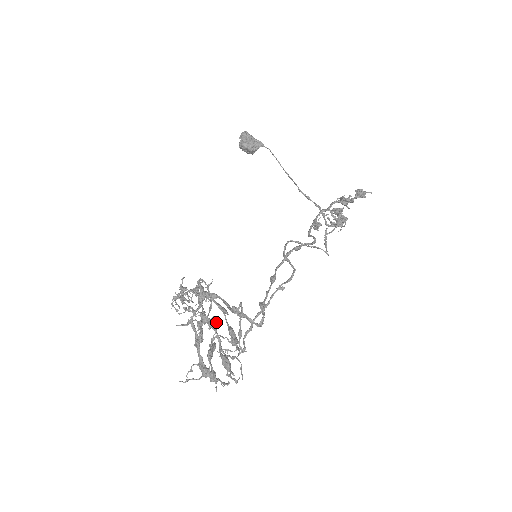
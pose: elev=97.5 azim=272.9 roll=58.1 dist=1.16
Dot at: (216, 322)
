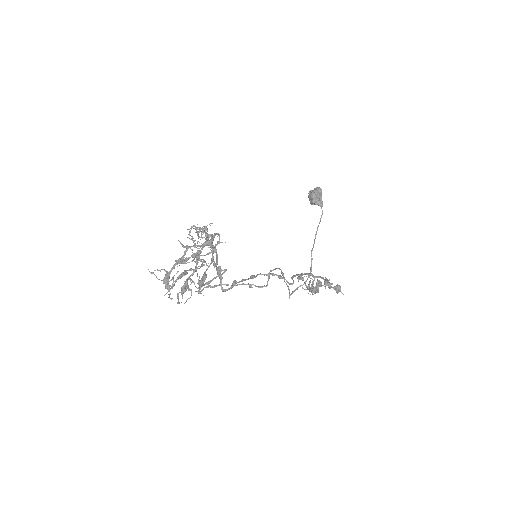
Dot at: (204, 264)
